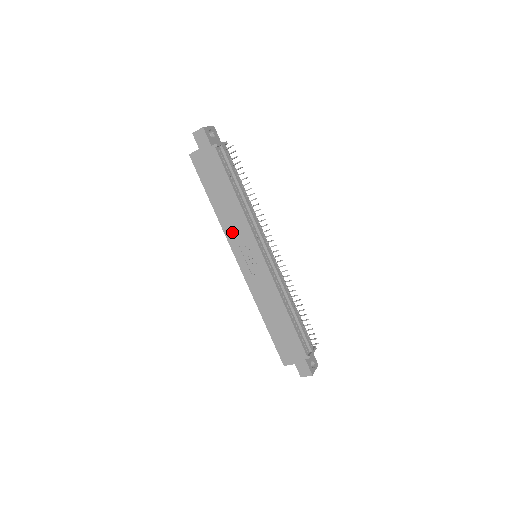
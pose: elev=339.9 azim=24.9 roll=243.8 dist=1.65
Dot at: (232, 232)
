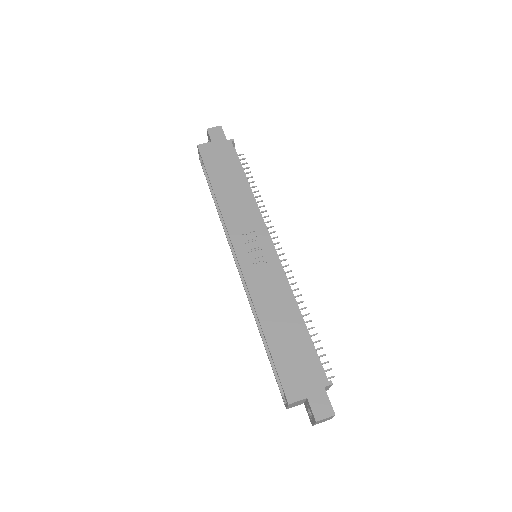
Dot at: (235, 219)
